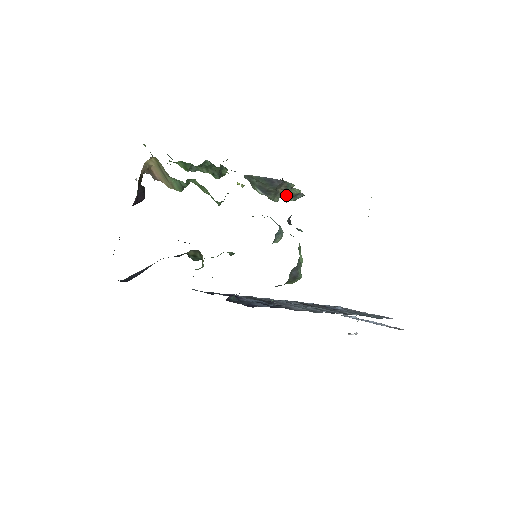
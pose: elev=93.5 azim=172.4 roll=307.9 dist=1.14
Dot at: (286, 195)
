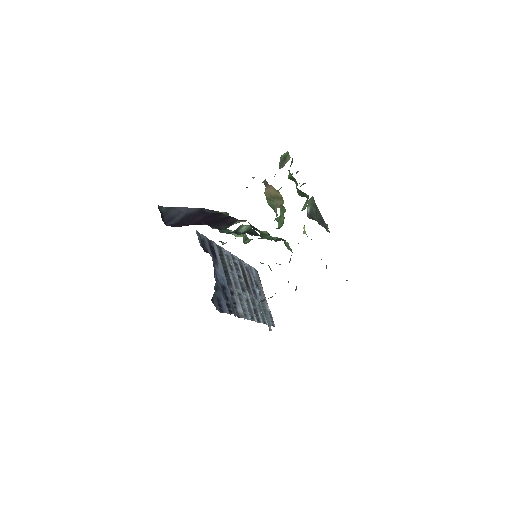
Dot at: occluded
